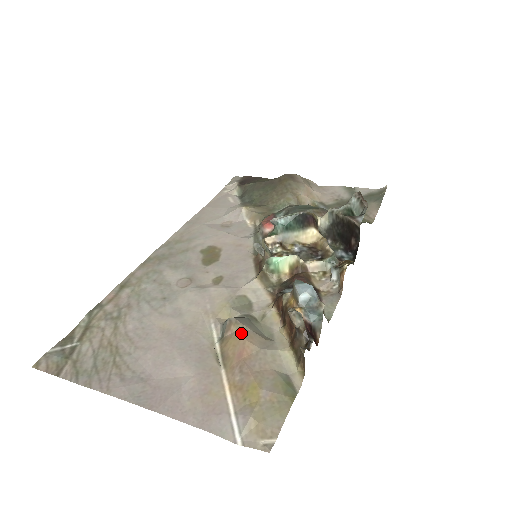
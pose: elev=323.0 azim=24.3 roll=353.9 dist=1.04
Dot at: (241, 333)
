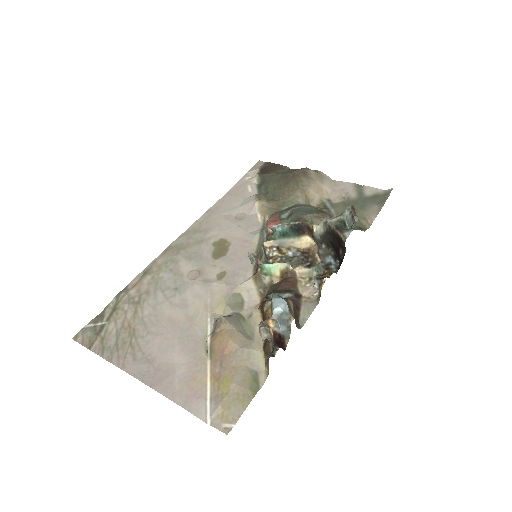
Dot at: (227, 332)
